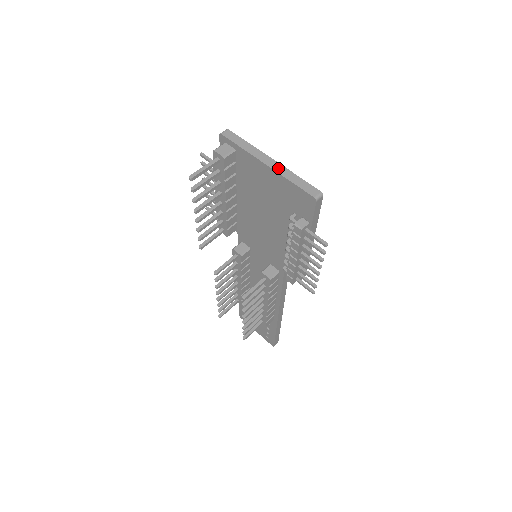
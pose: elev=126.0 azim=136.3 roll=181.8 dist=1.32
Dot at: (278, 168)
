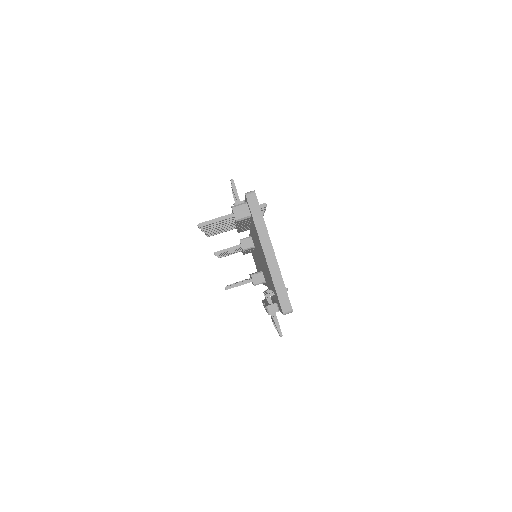
Dot at: (272, 265)
